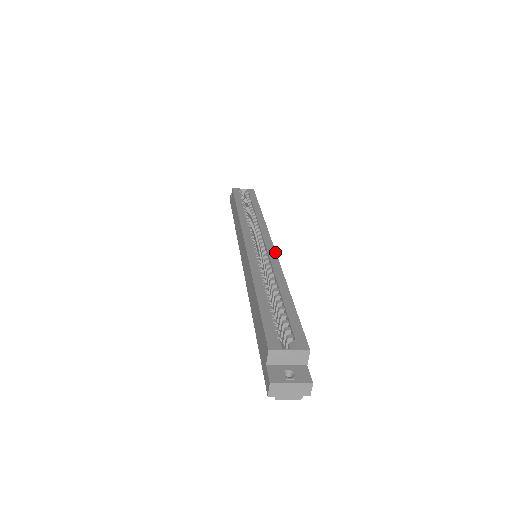
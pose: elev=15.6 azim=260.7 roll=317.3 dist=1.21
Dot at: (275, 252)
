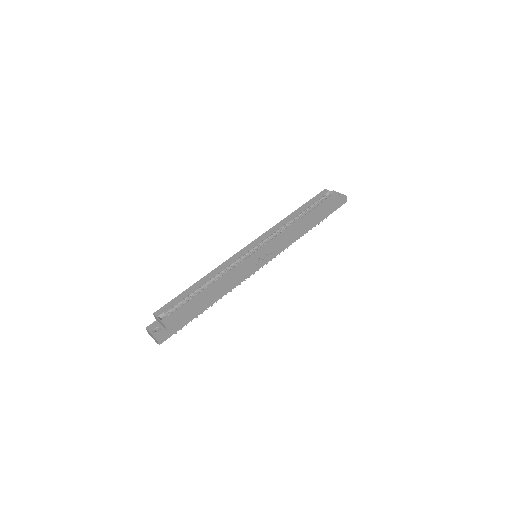
Dot at: (250, 260)
